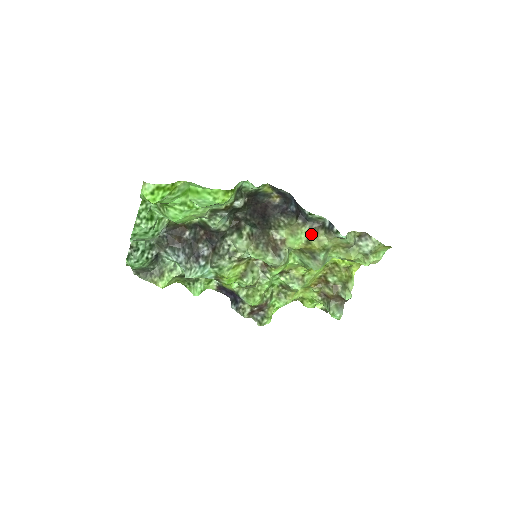
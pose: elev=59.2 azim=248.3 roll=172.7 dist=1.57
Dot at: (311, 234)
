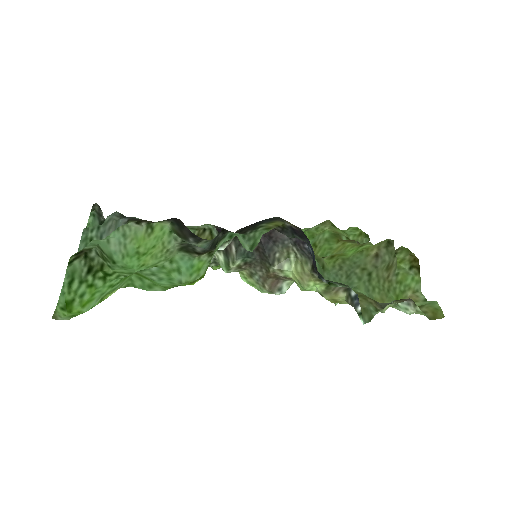
Dot at: (327, 292)
